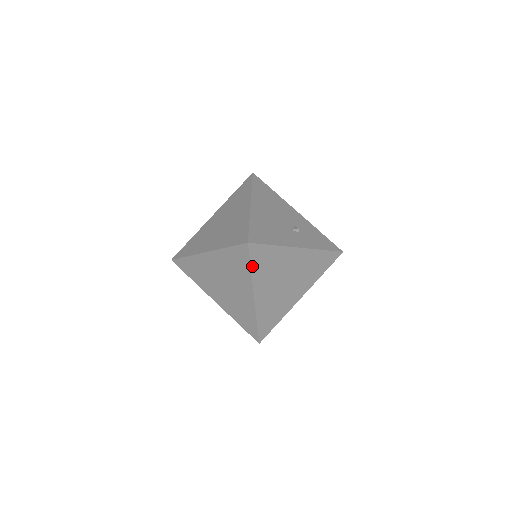
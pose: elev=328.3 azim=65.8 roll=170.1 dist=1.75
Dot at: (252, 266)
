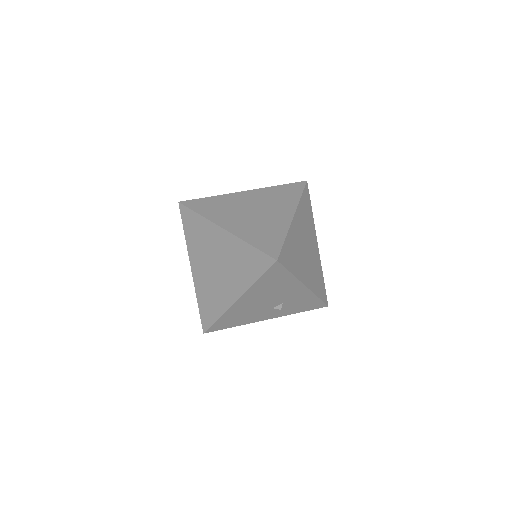
Dot at: occluded
